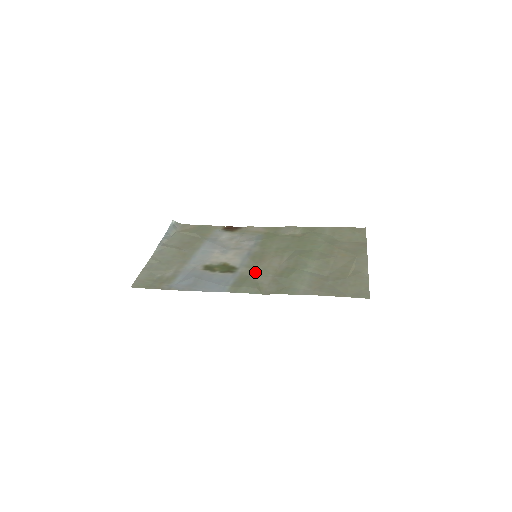
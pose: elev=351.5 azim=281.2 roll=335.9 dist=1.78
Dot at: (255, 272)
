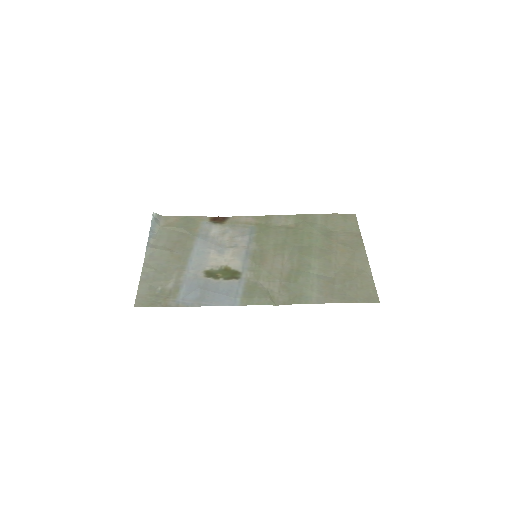
Dot at: (261, 277)
